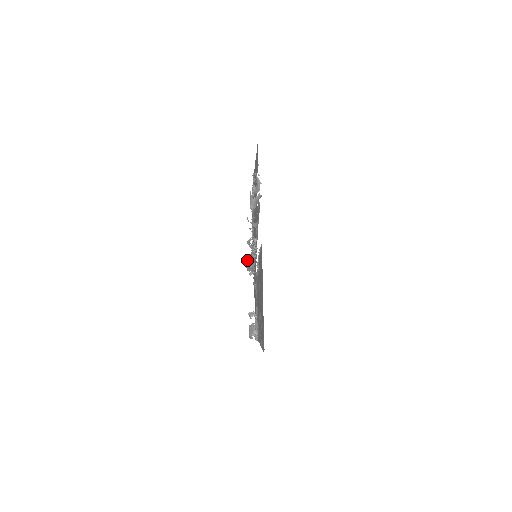
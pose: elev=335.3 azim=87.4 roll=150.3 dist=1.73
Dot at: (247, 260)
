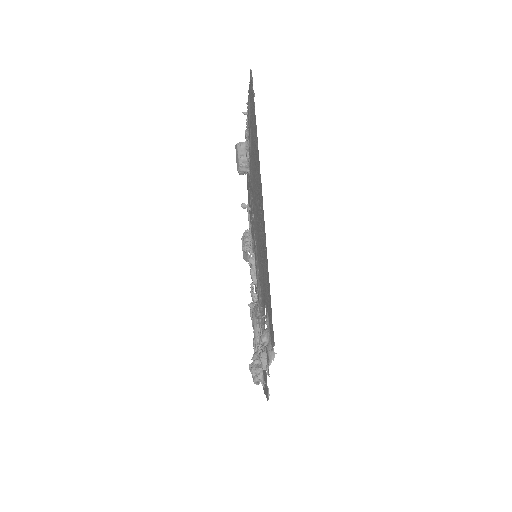
Dot at: (238, 172)
